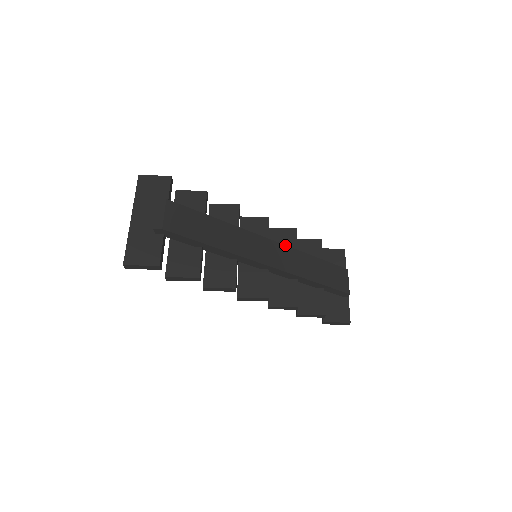
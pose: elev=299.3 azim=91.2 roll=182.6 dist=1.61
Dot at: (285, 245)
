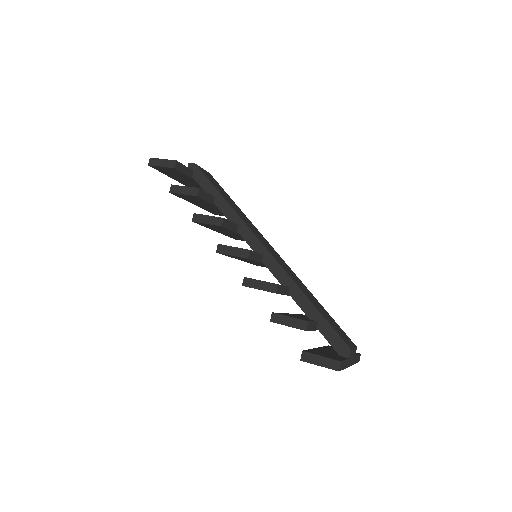
Dot at: (290, 268)
